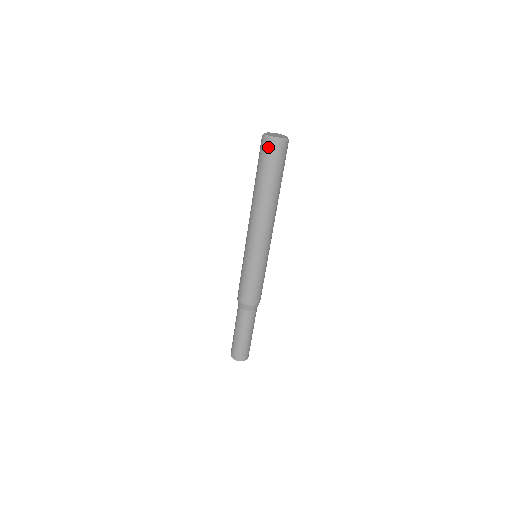
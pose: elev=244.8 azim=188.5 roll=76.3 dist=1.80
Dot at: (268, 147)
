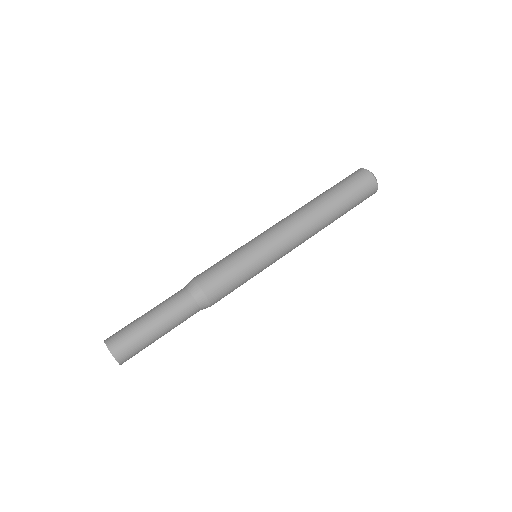
Dot at: (368, 181)
